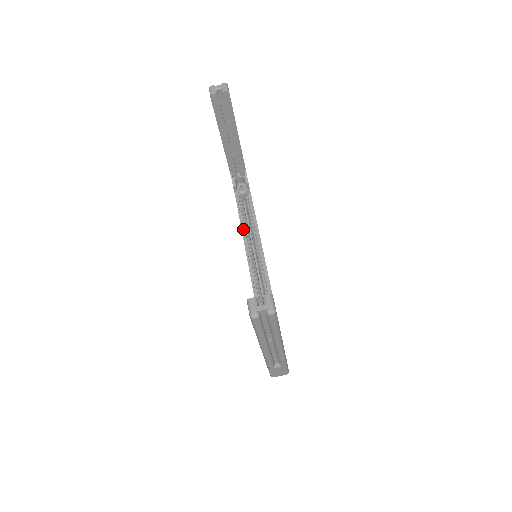
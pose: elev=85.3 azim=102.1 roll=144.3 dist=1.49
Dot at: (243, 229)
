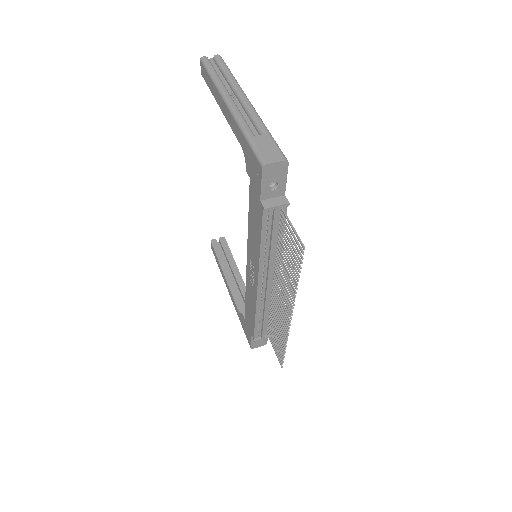
Dot at: occluded
